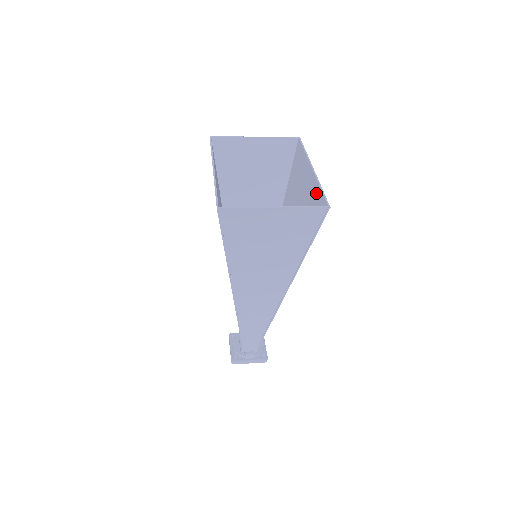
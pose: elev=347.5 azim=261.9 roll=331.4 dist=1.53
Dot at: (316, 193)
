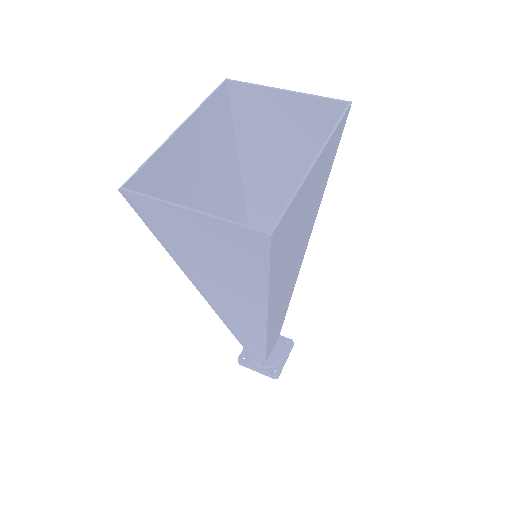
Dot at: occluded
